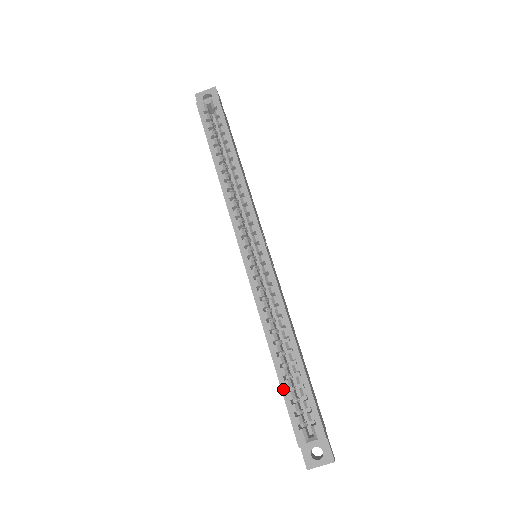
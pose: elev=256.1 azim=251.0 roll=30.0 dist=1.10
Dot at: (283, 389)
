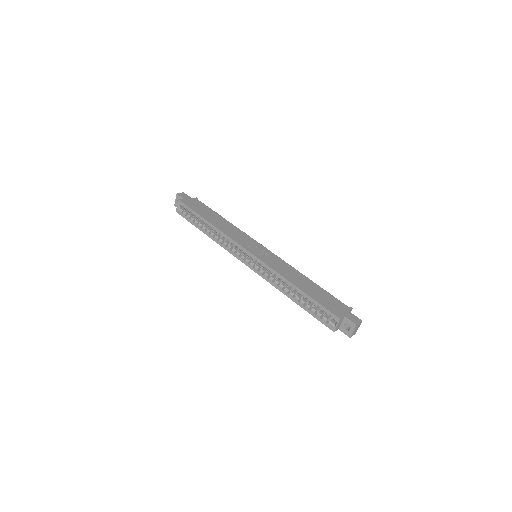
Dot at: (308, 311)
